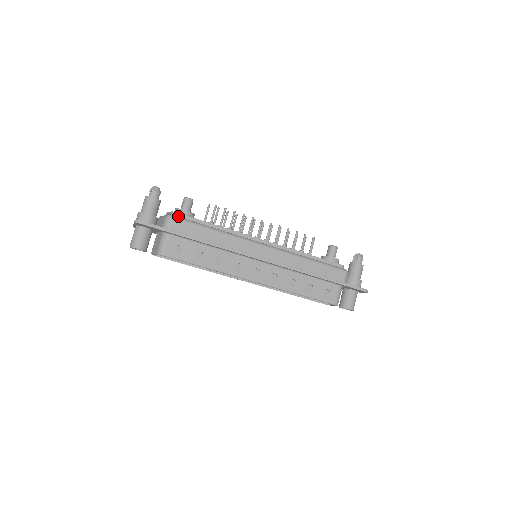
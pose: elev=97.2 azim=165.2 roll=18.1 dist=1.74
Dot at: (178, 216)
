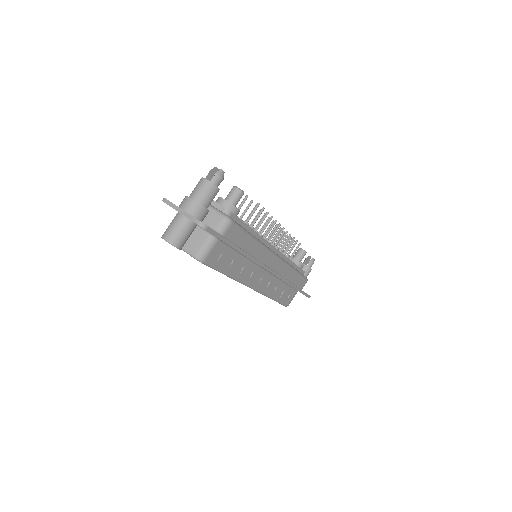
Dot at: (231, 217)
